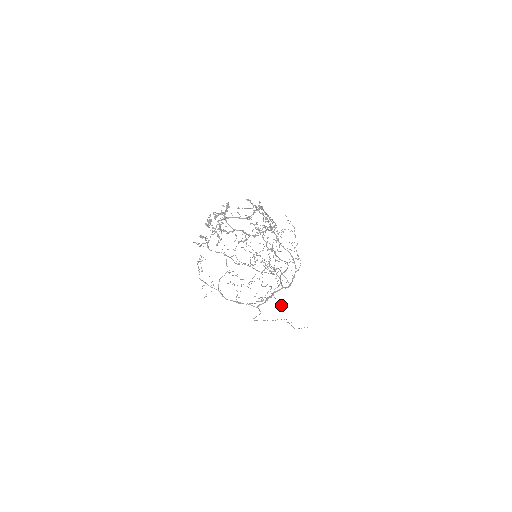
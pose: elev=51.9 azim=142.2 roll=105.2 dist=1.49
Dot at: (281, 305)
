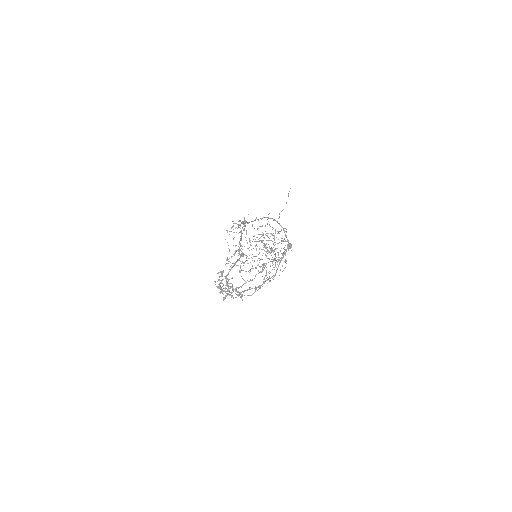
Dot at: occluded
